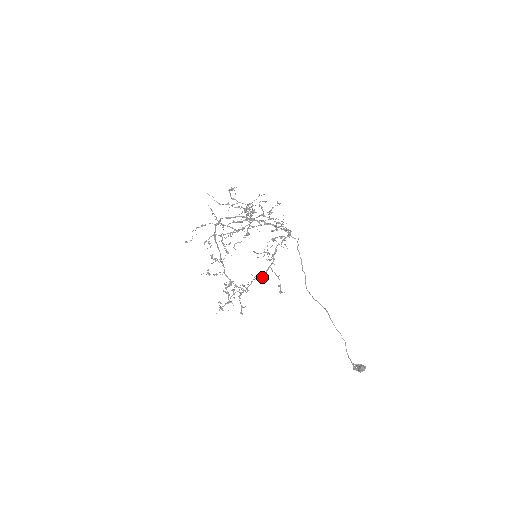
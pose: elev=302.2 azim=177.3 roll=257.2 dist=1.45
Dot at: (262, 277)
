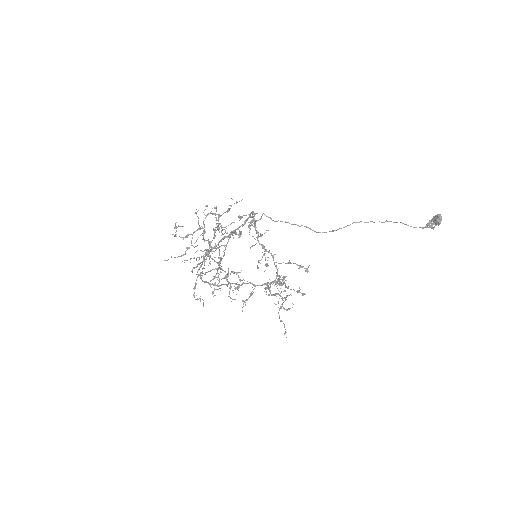
Dot at: (280, 277)
